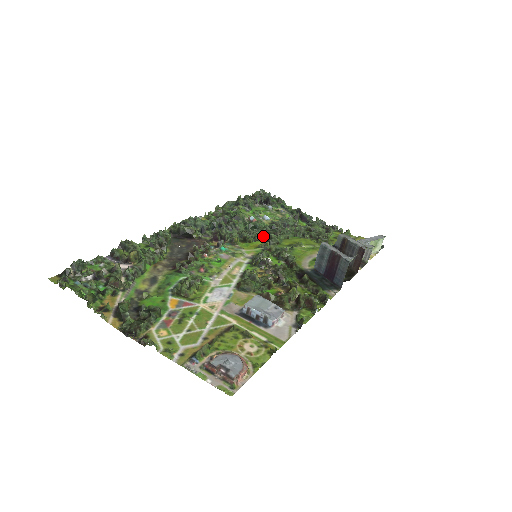
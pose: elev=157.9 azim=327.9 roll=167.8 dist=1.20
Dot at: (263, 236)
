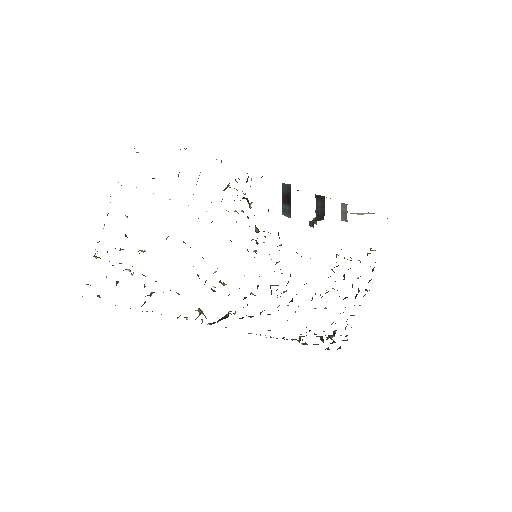
Dot at: occluded
